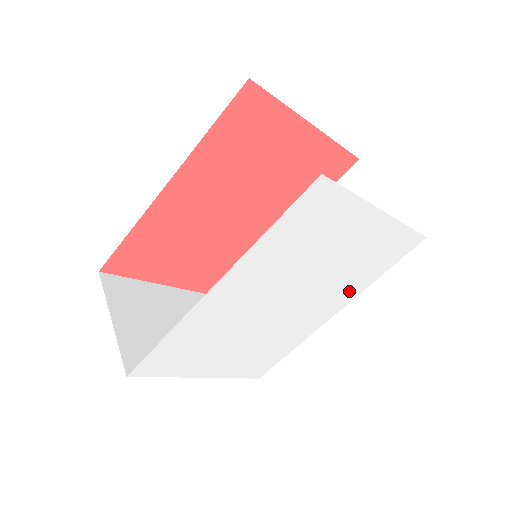
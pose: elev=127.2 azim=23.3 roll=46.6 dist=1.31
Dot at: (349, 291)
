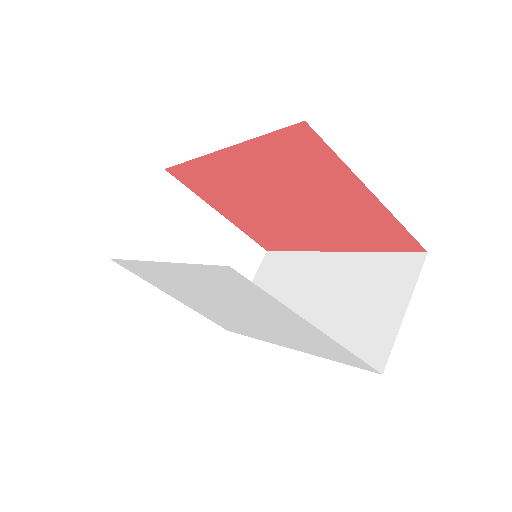
Dot at: (299, 346)
